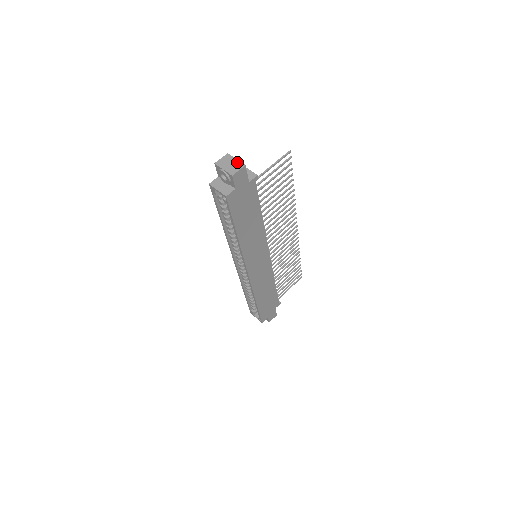
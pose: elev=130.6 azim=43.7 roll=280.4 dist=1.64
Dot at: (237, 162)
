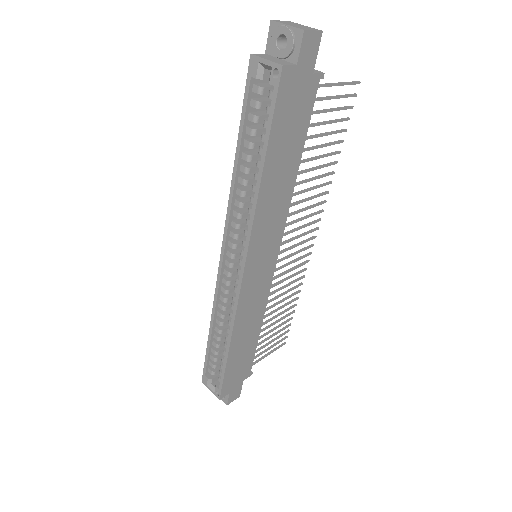
Dot at: (308, 27)
